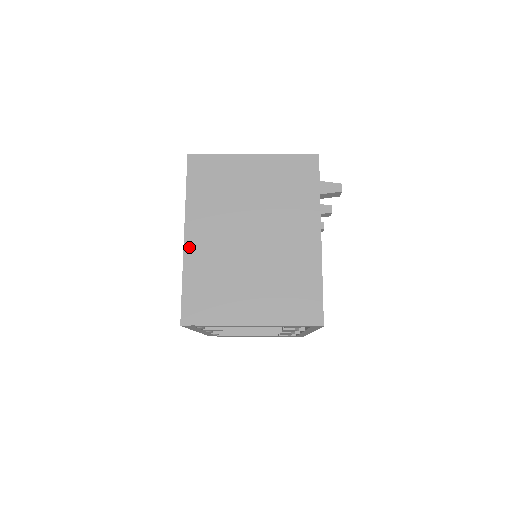
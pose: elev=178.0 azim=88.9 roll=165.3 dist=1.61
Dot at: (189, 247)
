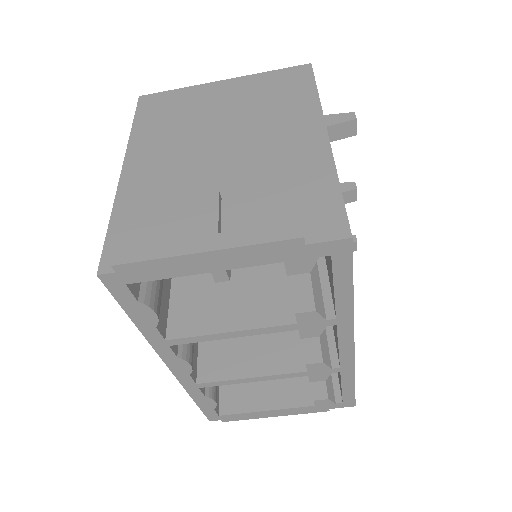
Dot at: (127, 178)
